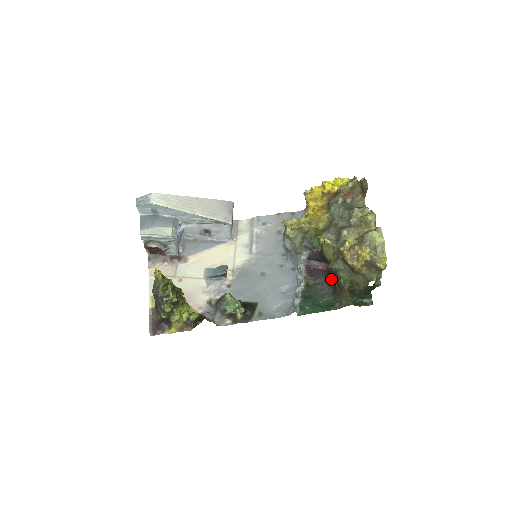
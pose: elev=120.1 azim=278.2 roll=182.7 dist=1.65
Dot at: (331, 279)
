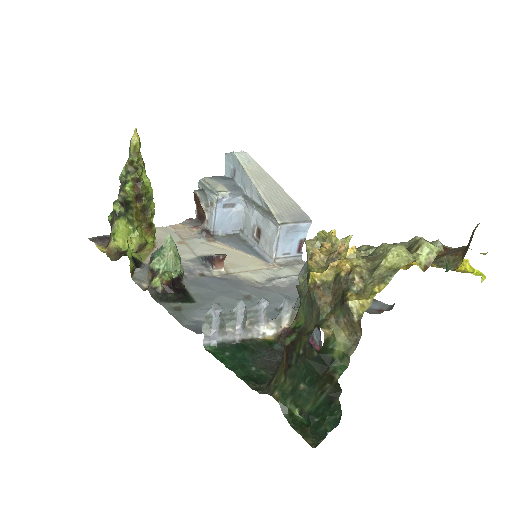
Dot at: occluded
